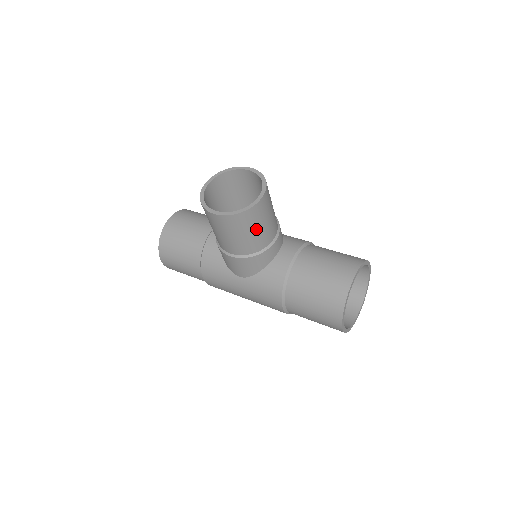
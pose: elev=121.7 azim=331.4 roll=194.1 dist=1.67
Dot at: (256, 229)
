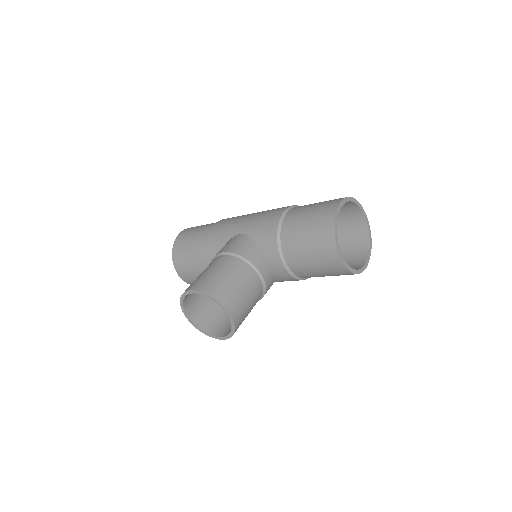
Dot at: (249, 309)
